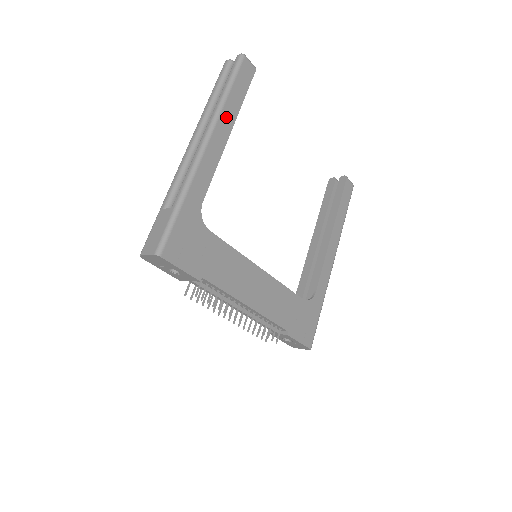
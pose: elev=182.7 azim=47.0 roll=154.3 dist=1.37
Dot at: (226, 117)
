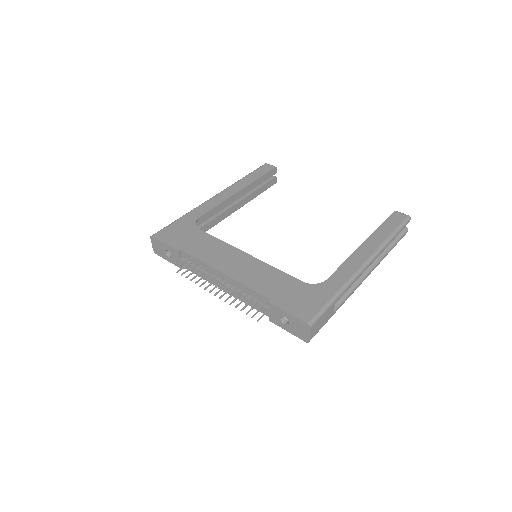
Dot at: (238, 185)
